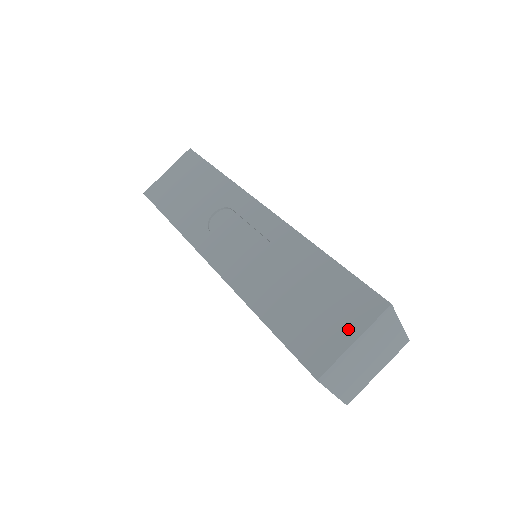
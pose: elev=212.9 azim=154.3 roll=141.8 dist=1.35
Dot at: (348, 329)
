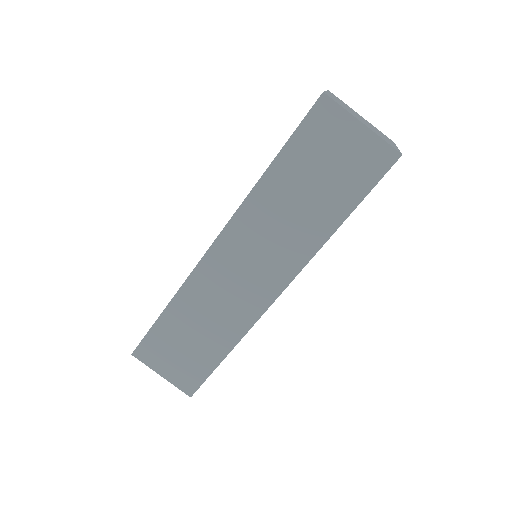
Dot at: occluded
